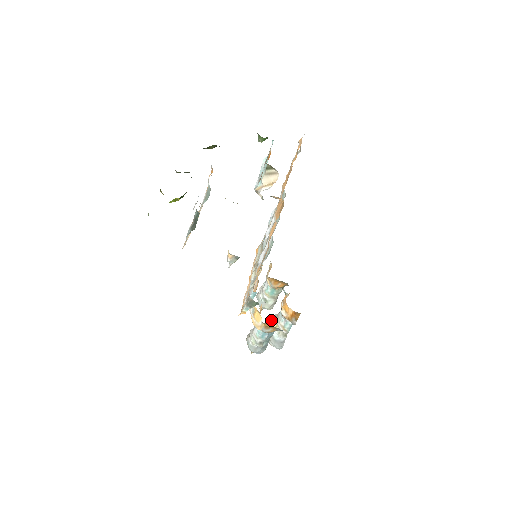
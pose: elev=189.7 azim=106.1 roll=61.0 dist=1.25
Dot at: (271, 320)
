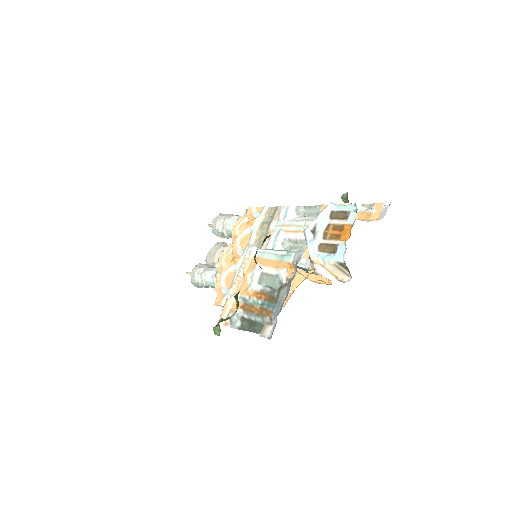
Dot at: (219, 250)
